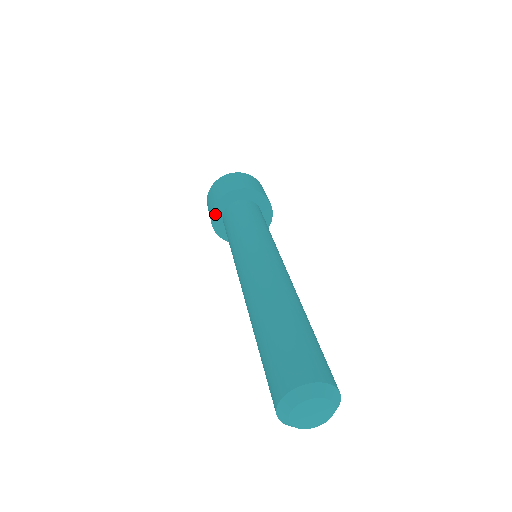
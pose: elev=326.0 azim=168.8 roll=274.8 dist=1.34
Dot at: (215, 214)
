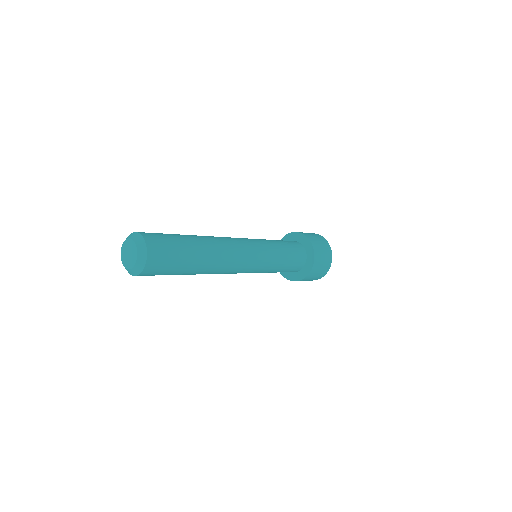
Dot at: (286, 238)
